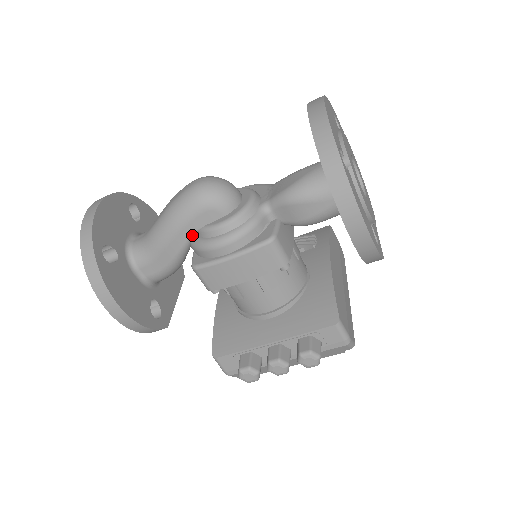
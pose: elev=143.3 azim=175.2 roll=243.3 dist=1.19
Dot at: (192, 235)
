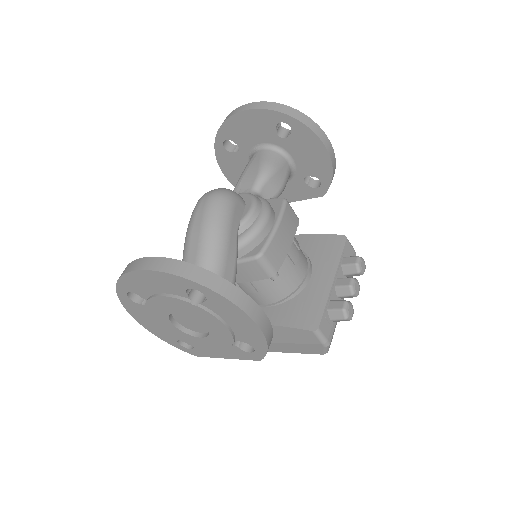
Dot at: (237, 234)
